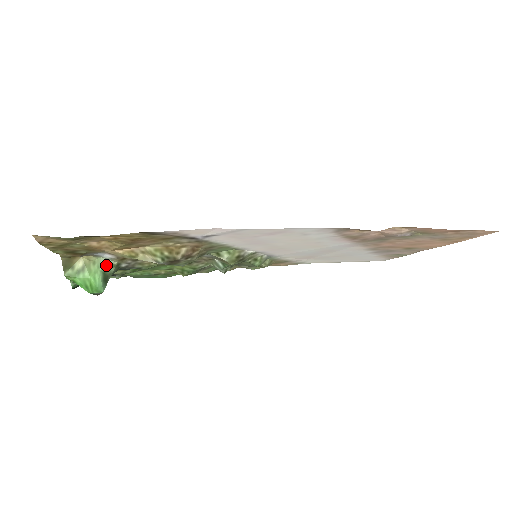
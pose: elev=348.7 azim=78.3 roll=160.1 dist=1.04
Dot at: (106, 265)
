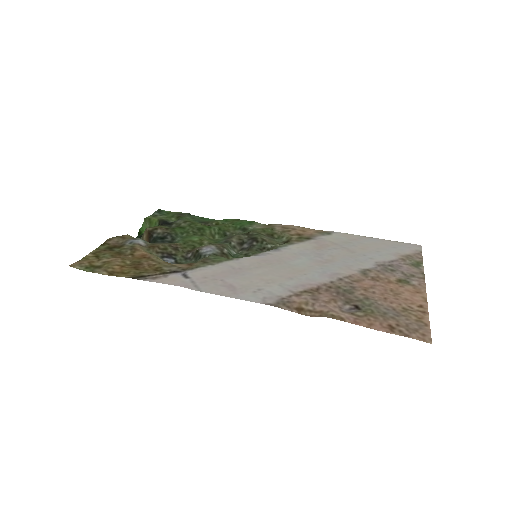
Dot at: occluded
